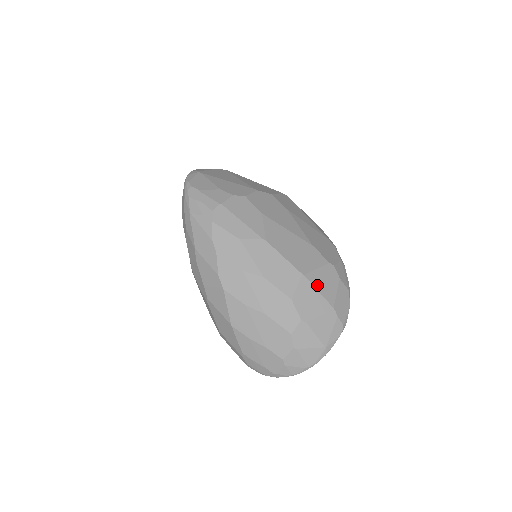
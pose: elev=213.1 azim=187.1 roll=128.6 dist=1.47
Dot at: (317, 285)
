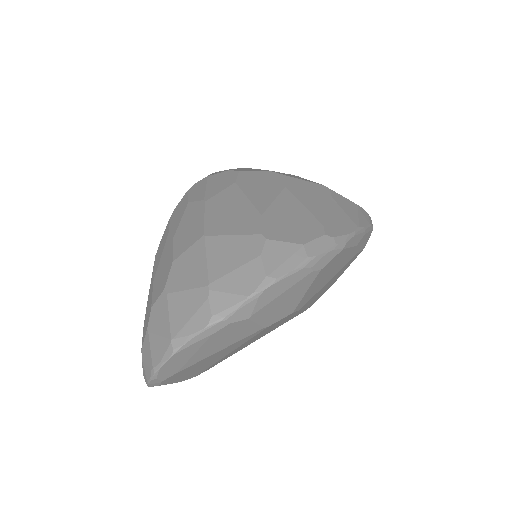
Dot at: (212, 251)
